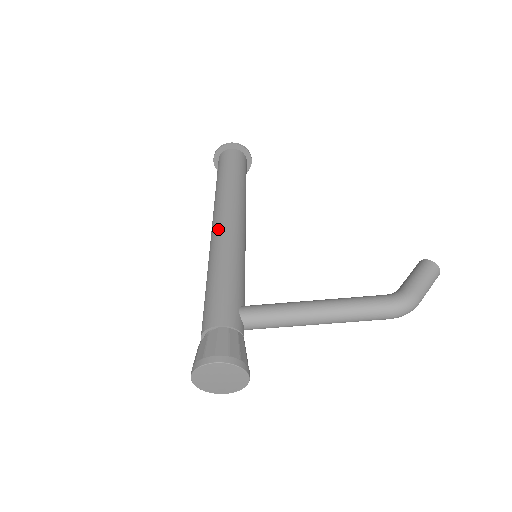
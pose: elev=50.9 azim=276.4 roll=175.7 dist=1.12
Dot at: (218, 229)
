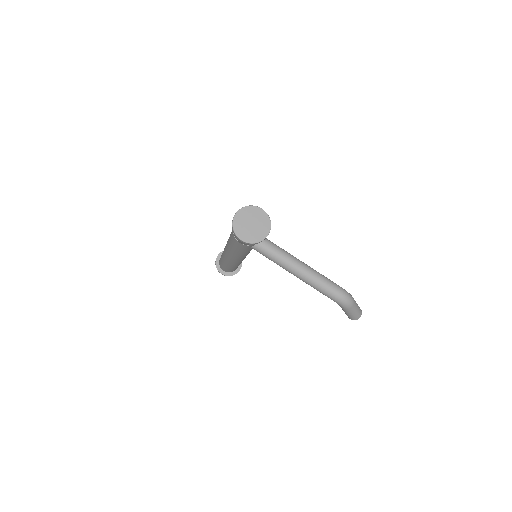
Dot at: occluded
